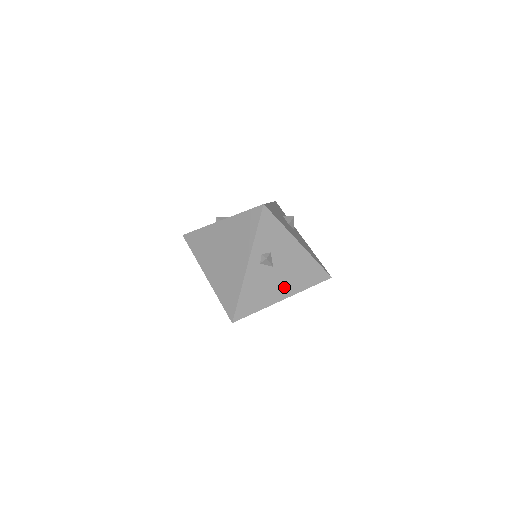
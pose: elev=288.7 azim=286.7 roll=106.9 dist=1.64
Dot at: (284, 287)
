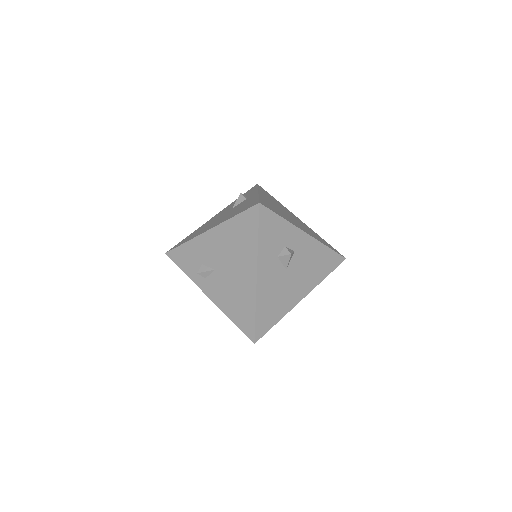
Dot at: occluded
